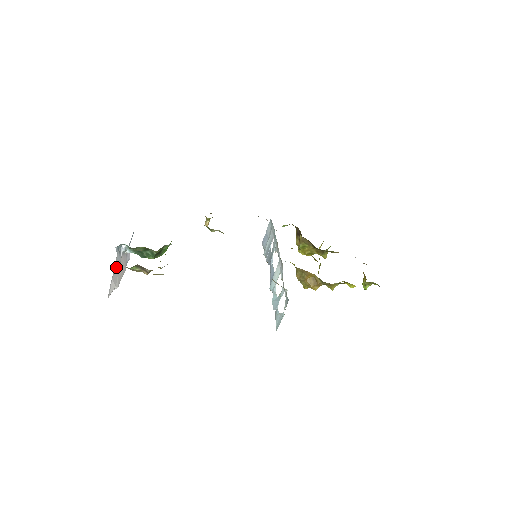
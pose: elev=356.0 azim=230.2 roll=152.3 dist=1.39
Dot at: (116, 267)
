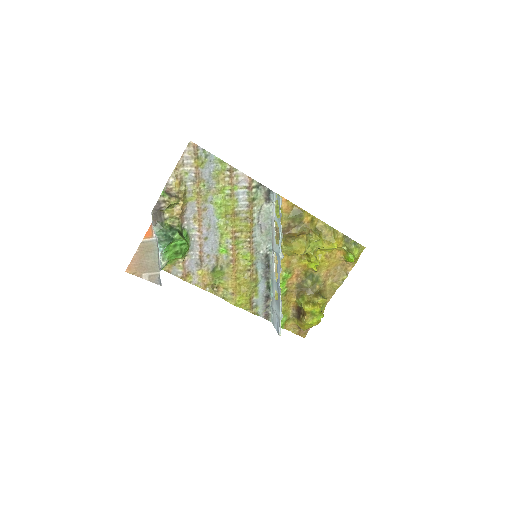
Dot at: occluded
